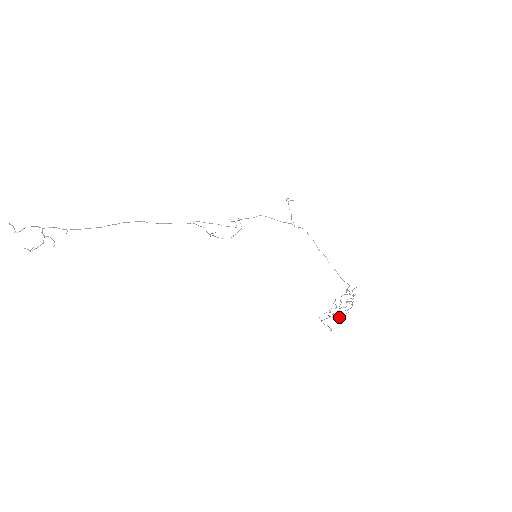
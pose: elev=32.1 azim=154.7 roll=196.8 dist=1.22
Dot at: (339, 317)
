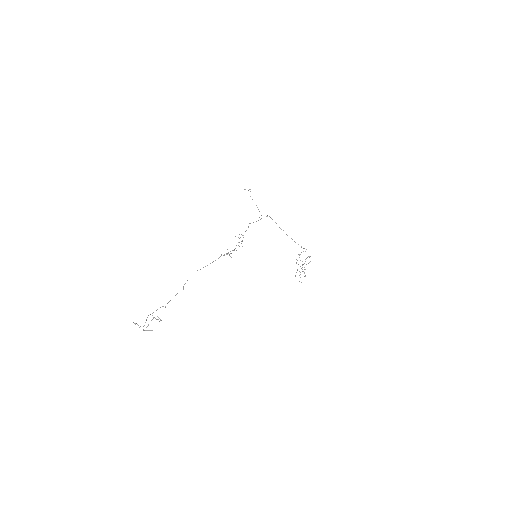
Dot at: (302, 271)
